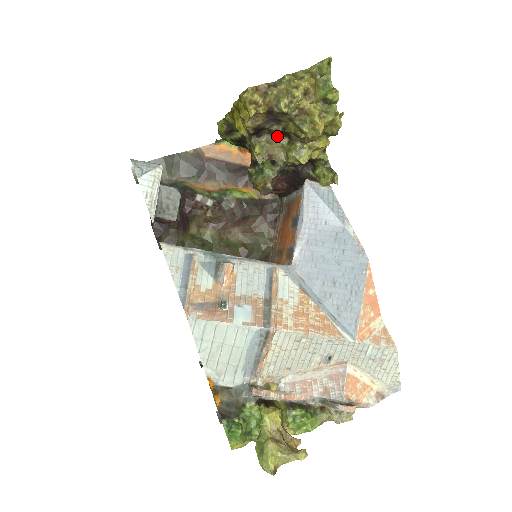
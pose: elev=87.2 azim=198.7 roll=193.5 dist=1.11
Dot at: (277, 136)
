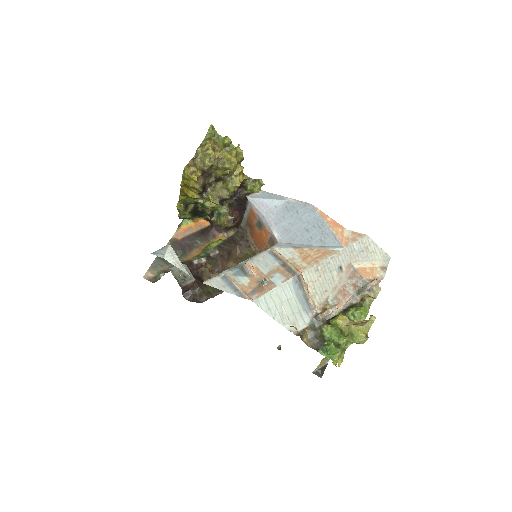
Dot at: (215, 185)
